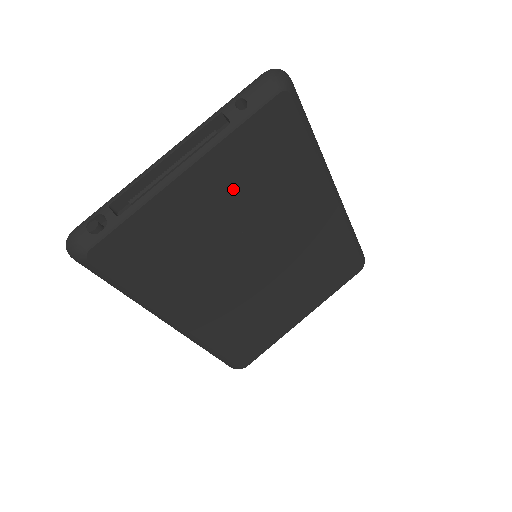
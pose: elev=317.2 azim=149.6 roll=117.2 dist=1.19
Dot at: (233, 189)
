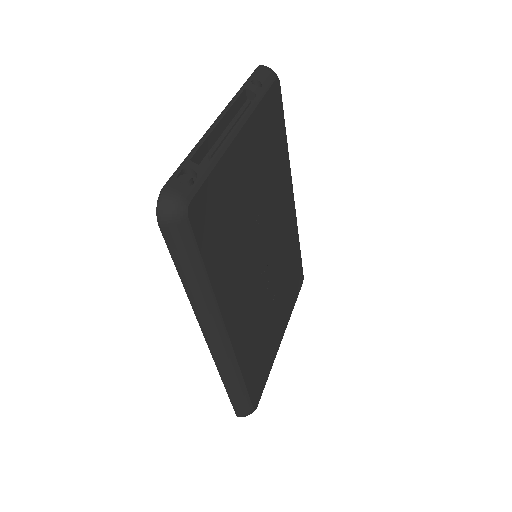
Dot at: (258, 163)
